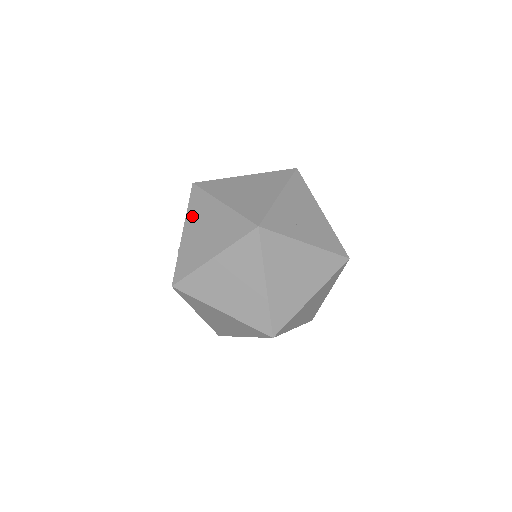
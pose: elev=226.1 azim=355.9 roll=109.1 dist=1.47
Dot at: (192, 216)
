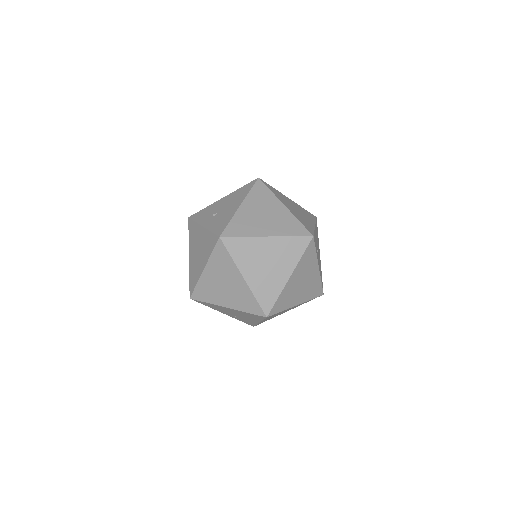
Dot at: (253, 199)
